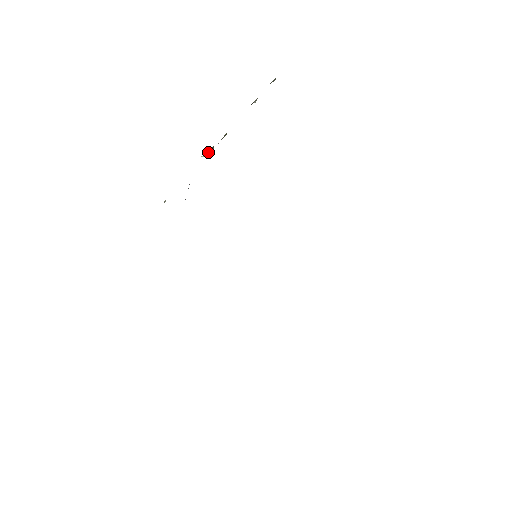
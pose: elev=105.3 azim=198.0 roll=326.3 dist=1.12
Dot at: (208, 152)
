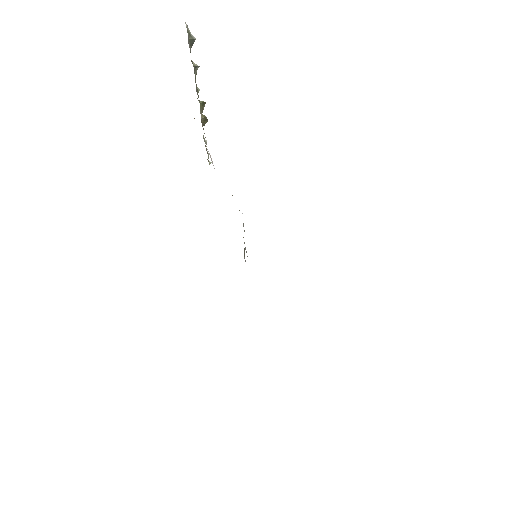
Dot at: (204, 120)
